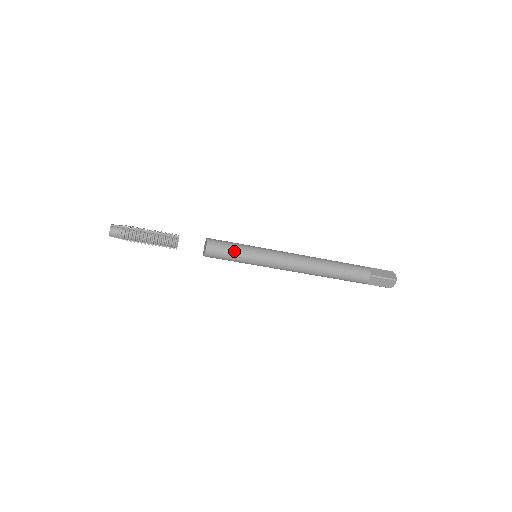
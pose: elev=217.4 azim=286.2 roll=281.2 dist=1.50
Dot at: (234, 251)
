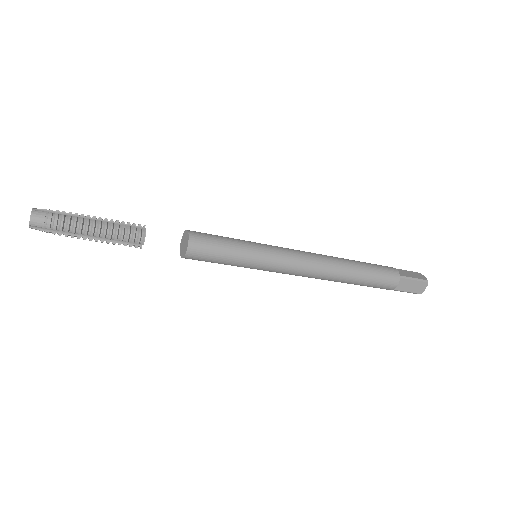
Dot at: (229, 246)
